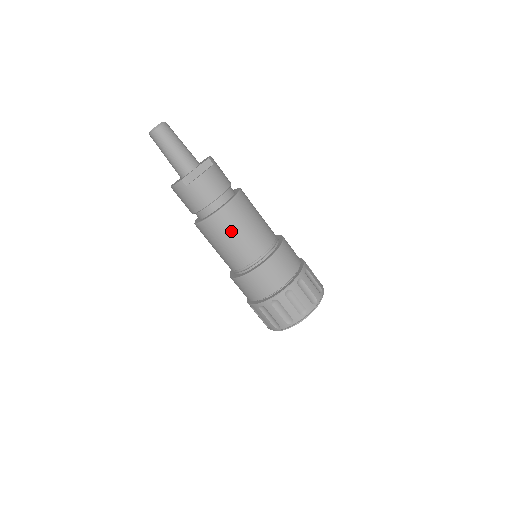
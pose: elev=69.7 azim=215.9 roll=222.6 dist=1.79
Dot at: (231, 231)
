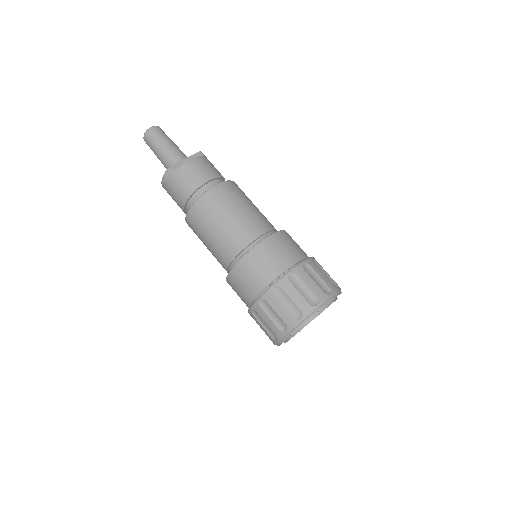
Dot at: (221, 211)
